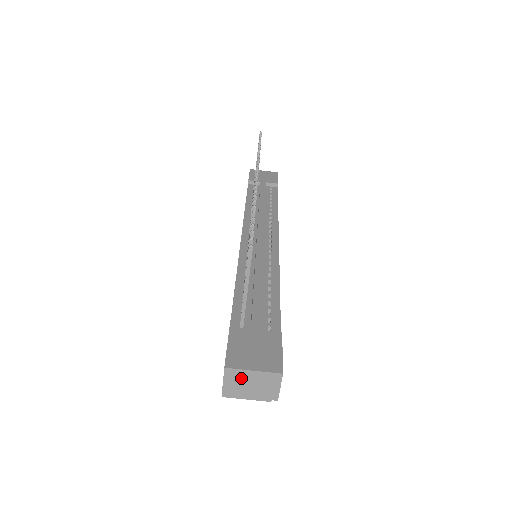
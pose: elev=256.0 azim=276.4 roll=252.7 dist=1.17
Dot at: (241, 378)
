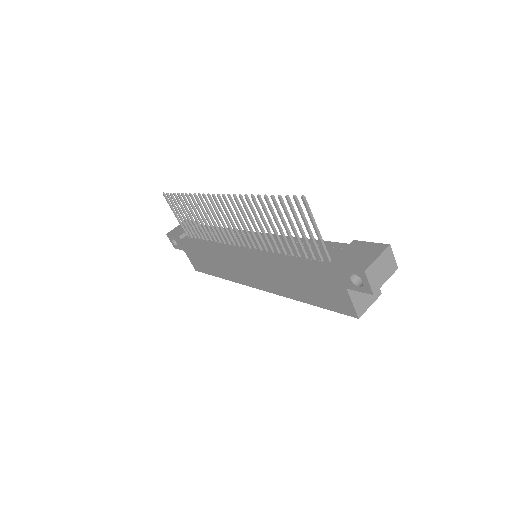
Dot at: (375, 270)
